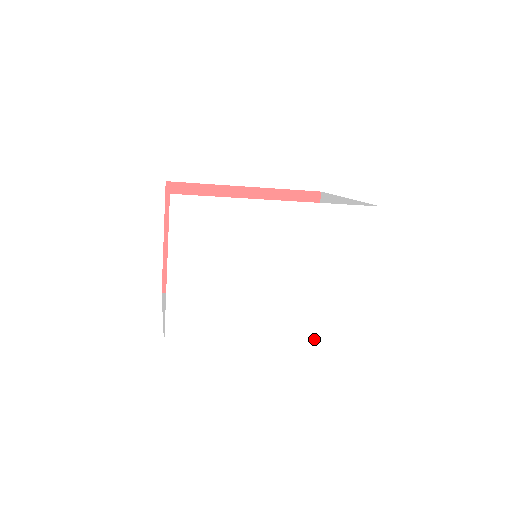
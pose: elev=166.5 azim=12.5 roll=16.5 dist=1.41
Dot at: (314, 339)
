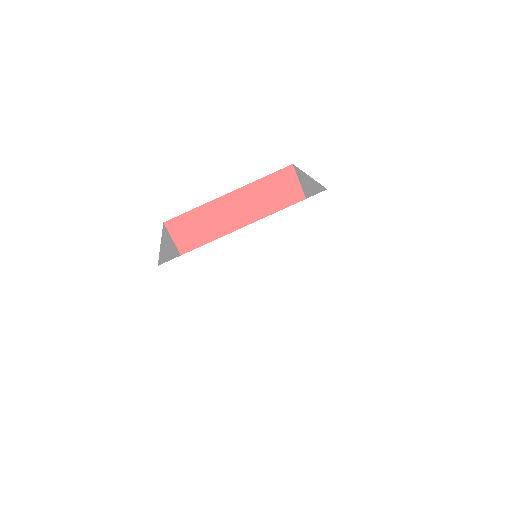
Dot at: (324, 310)
